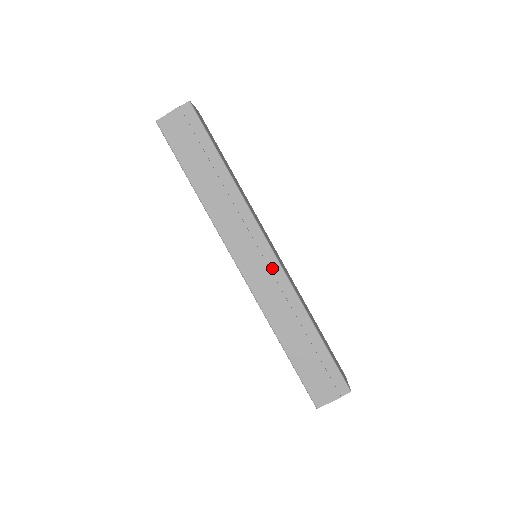
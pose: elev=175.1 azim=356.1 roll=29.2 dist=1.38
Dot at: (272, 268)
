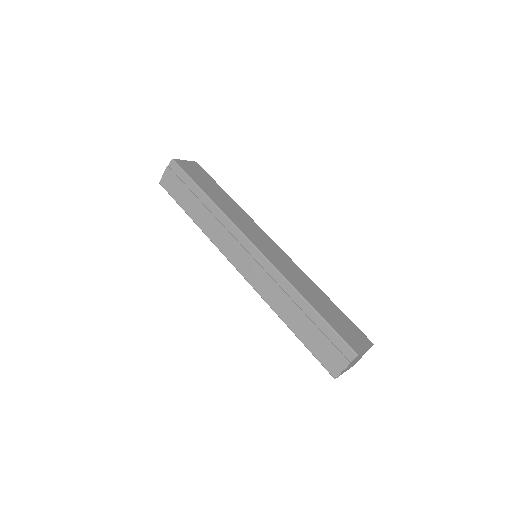
Dot at: (259, 261)
